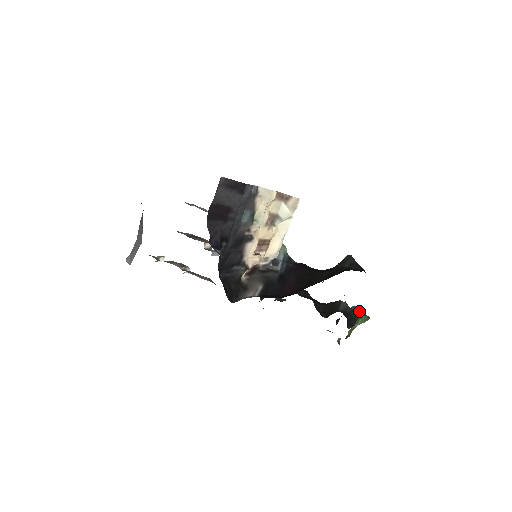
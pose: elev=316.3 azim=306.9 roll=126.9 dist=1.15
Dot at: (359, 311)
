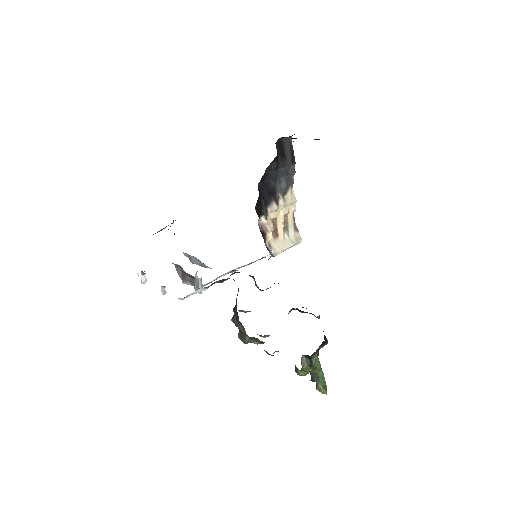
Dot at: occluded
